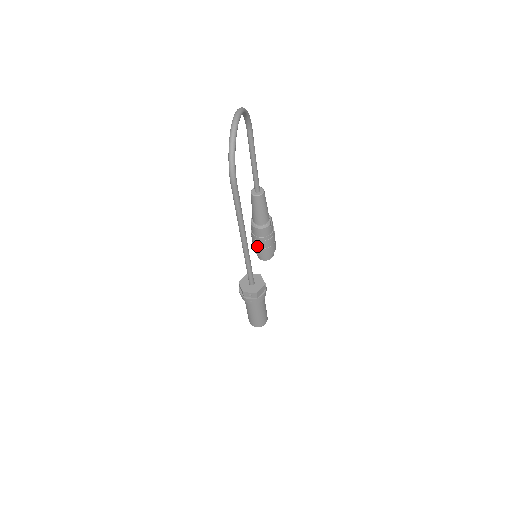
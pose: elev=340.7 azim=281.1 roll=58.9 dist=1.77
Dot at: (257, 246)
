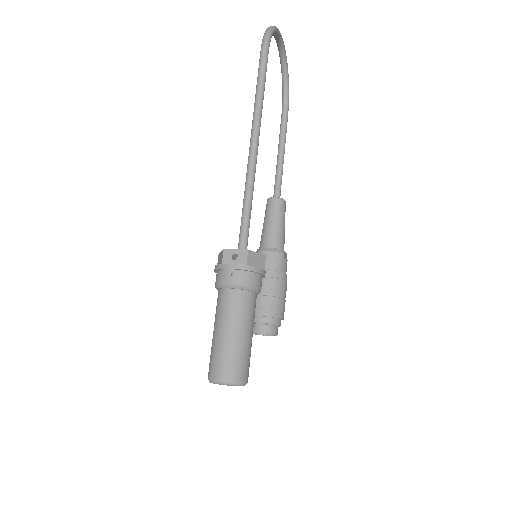
Dot at: occluded
